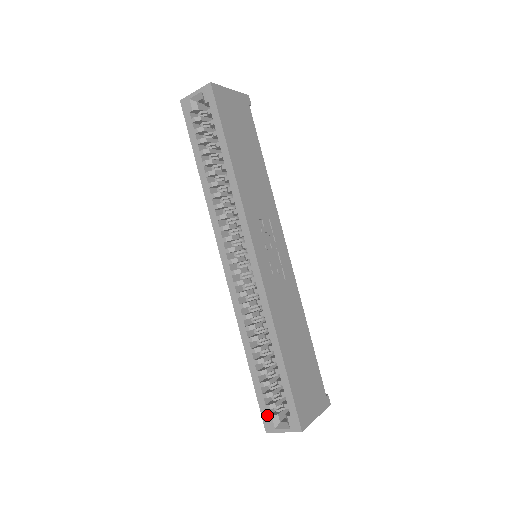
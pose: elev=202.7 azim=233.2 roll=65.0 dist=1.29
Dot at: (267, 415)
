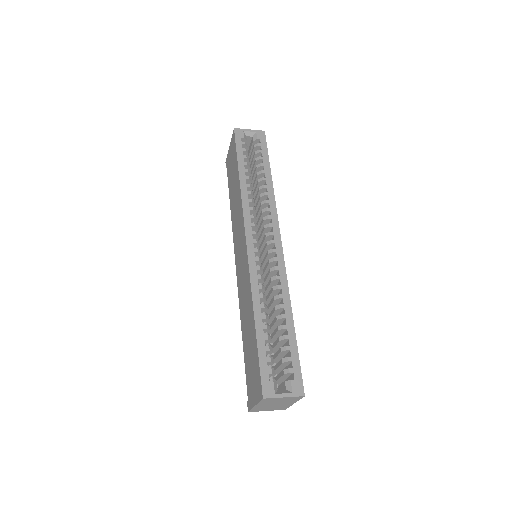
Dot at: (268, 379)
